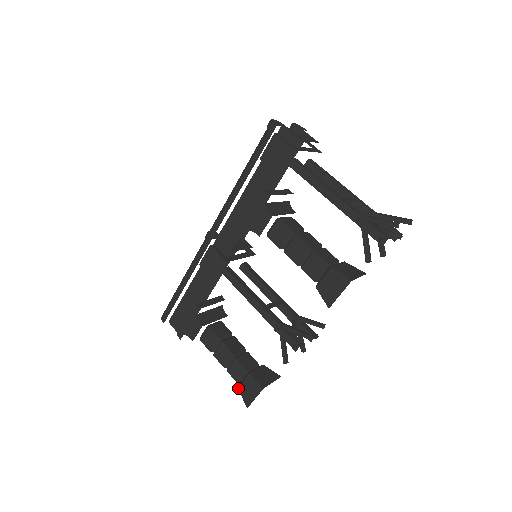
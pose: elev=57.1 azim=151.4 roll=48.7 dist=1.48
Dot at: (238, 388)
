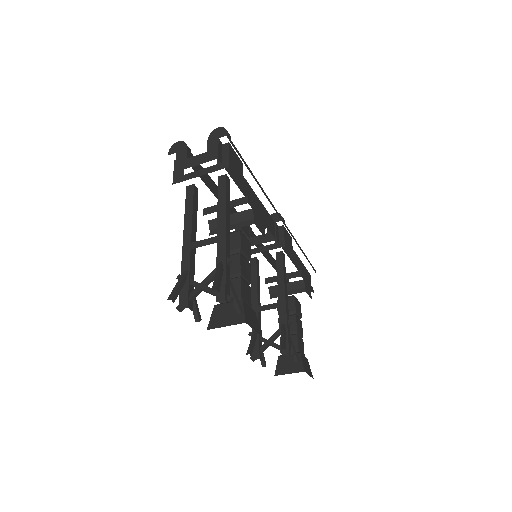
Dot at: occluded
